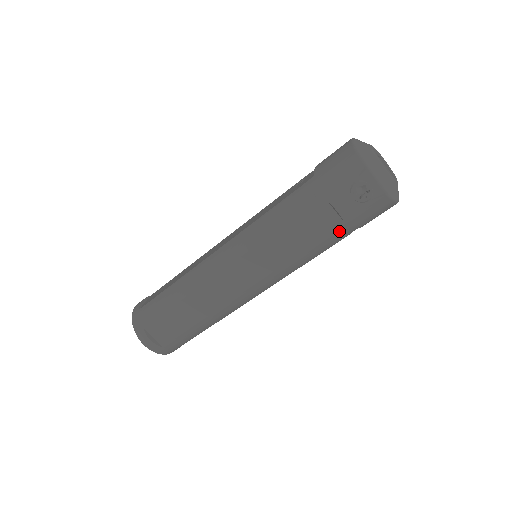
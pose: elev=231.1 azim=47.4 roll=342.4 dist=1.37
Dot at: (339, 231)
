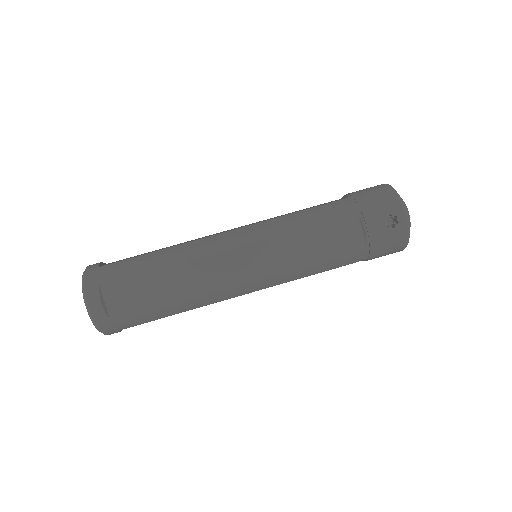
Dot at: (357, 251)
